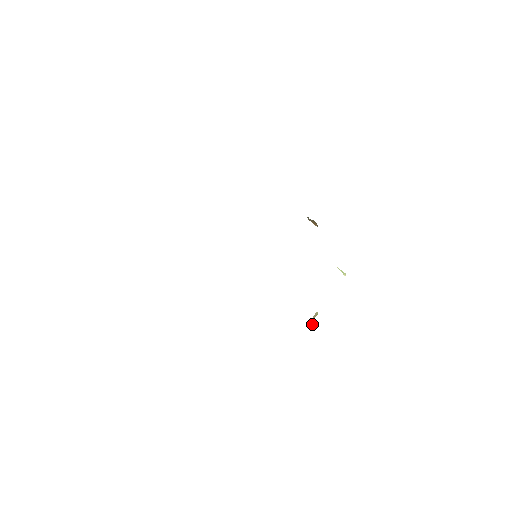
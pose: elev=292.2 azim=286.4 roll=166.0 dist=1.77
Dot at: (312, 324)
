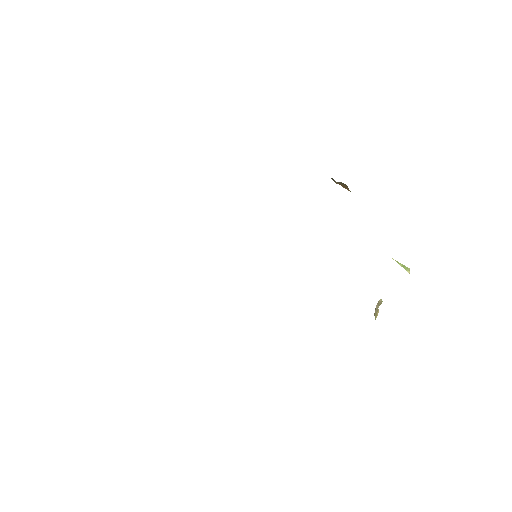
Dot at: (376, 316)
